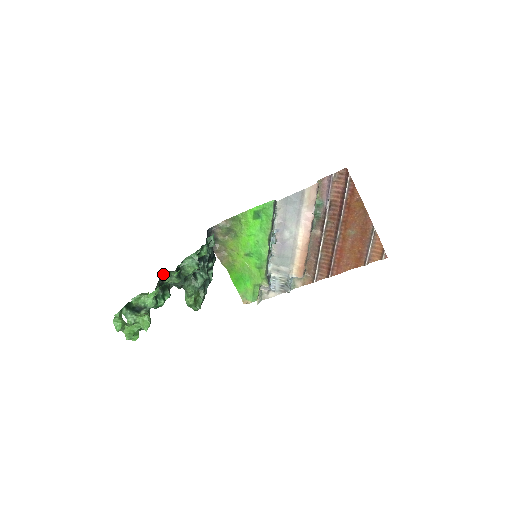
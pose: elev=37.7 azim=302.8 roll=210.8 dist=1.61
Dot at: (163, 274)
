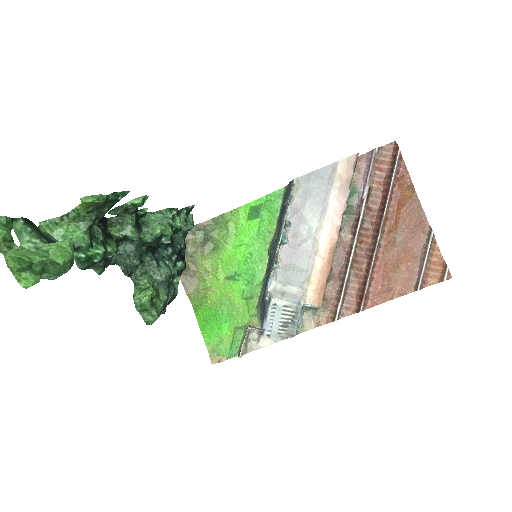
Dot at: (109, 218)
